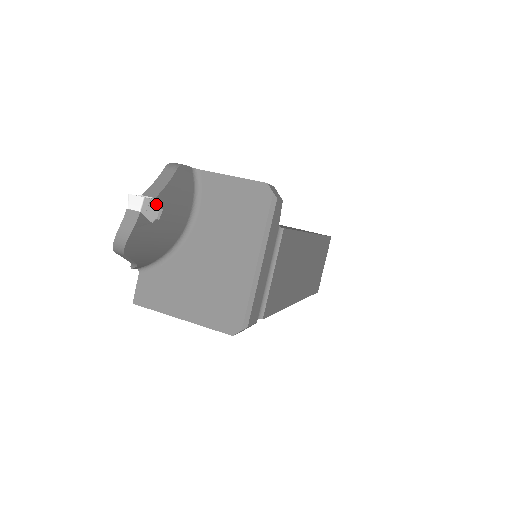
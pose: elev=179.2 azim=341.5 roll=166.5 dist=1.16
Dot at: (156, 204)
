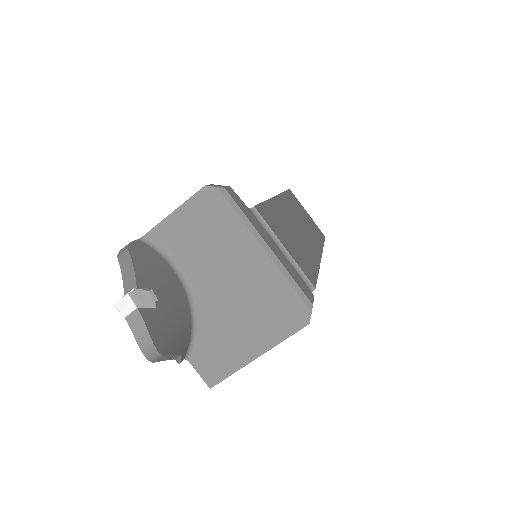
Dot at: (142, 291)
